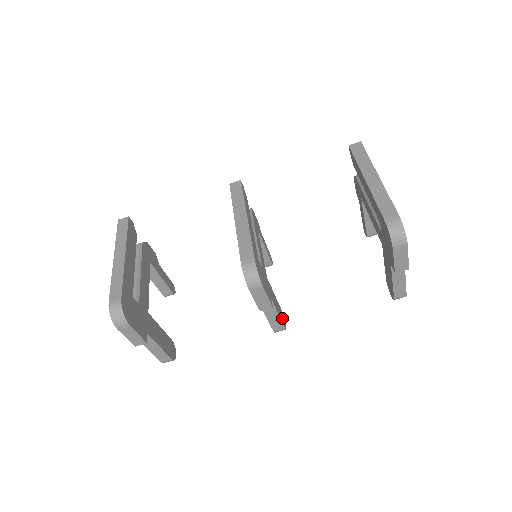
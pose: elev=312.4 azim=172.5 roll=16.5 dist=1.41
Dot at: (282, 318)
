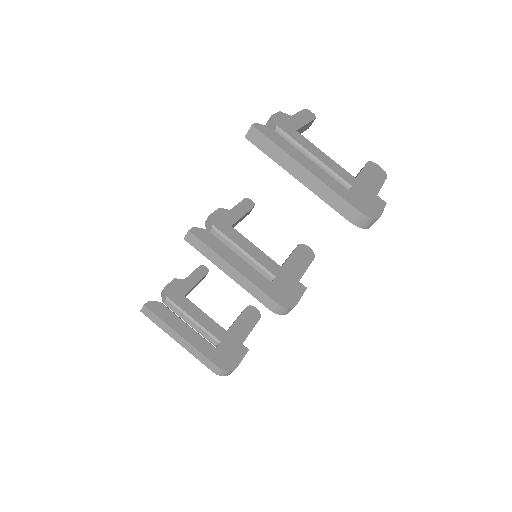
Dot at: (307, 255)
